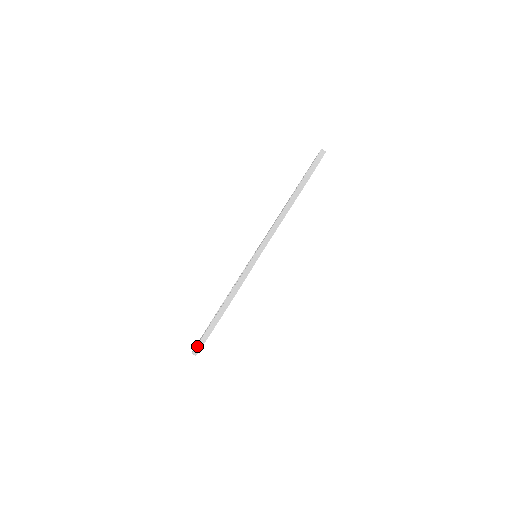
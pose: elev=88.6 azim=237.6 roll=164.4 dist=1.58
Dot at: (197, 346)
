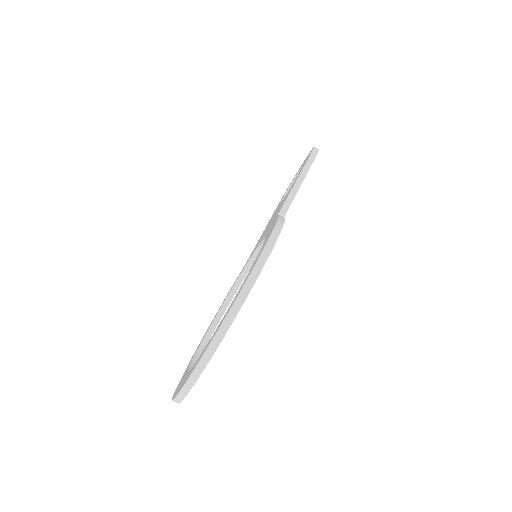
Dot at: (227, 316)
